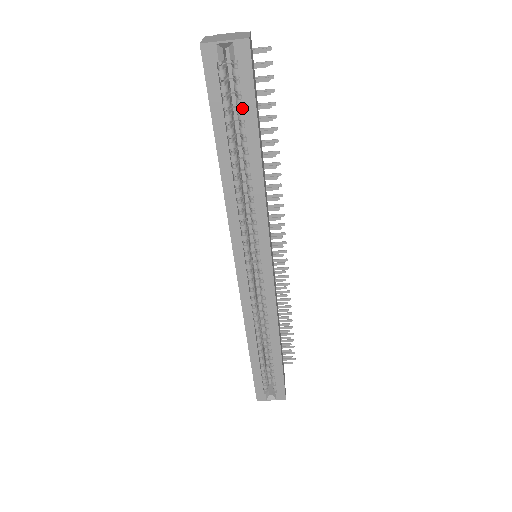
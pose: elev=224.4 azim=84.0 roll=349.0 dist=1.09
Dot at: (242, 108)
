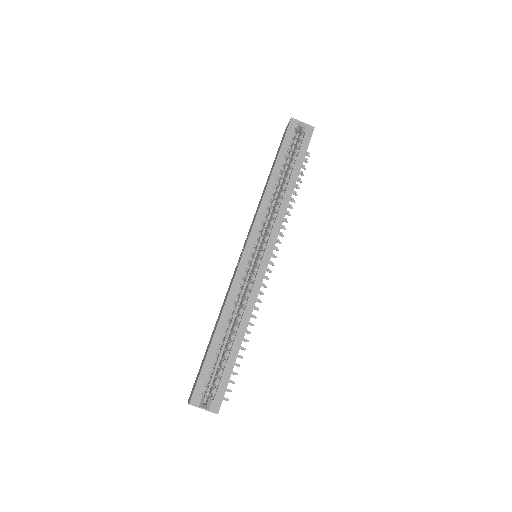
Dot at: (296, 155)
